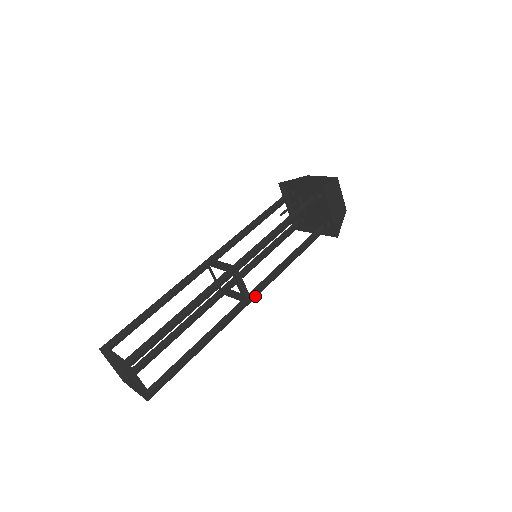
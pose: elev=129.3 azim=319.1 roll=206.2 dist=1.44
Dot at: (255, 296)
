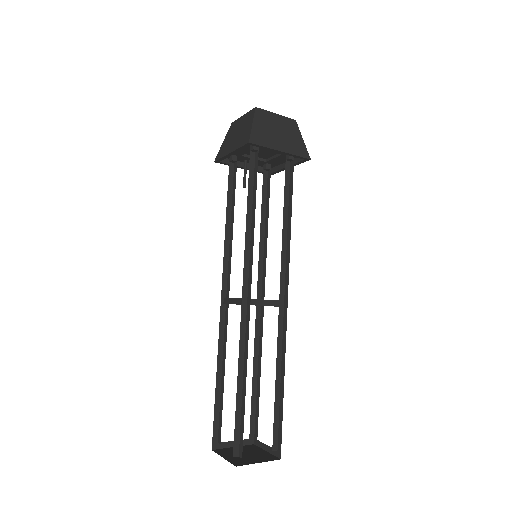
Dot at: (286, 294)
